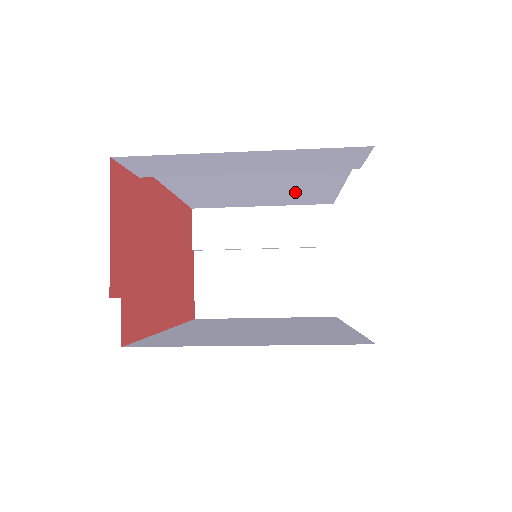
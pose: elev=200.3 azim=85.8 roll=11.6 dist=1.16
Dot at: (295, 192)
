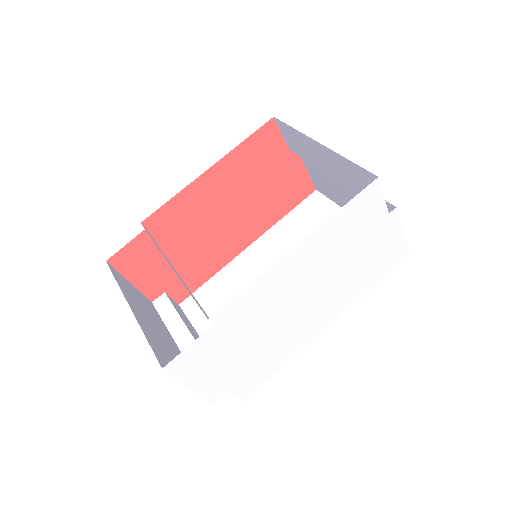
Dot at: occluded
